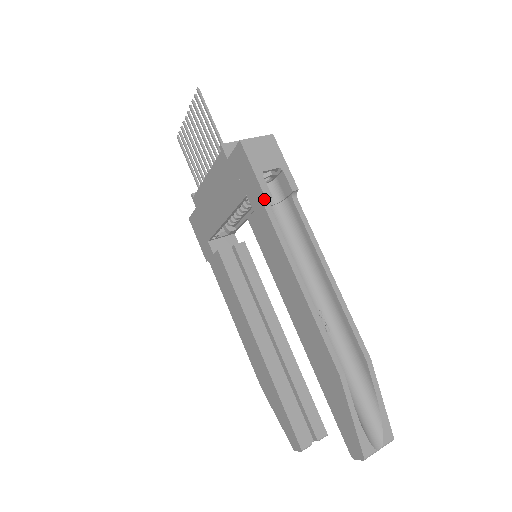
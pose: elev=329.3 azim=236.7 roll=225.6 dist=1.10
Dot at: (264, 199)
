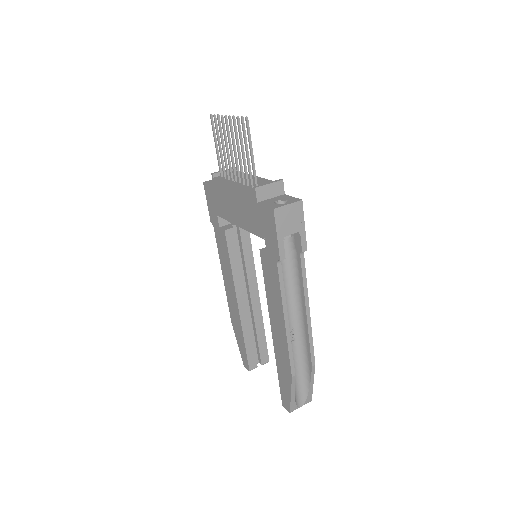
Dot at: (279, 259)
